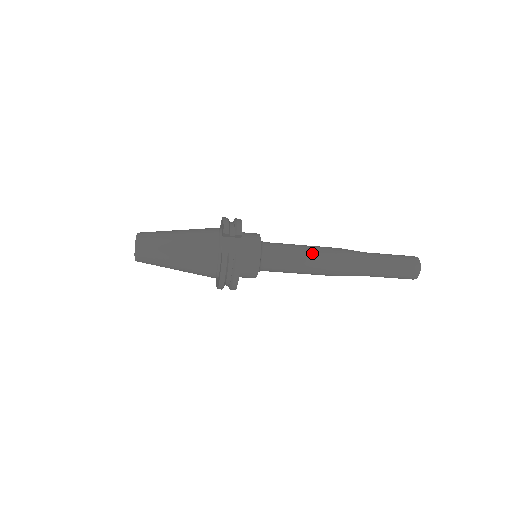
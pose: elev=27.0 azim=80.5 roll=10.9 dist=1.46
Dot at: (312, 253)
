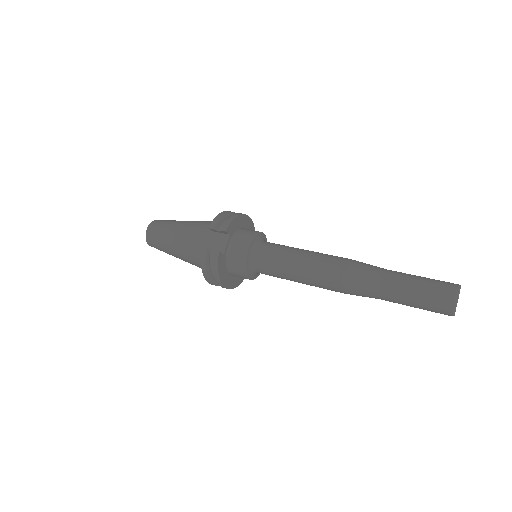
Dot at: (308, 261)
